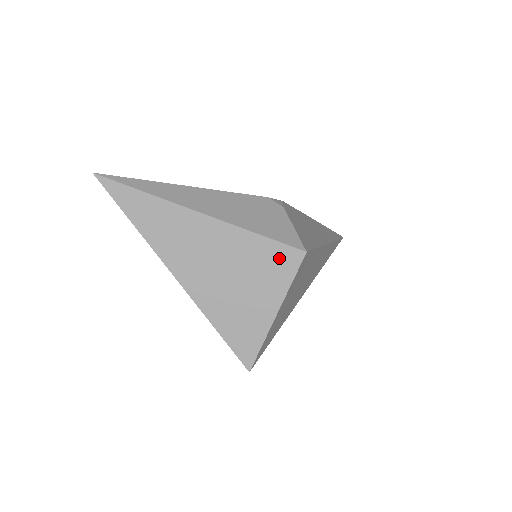
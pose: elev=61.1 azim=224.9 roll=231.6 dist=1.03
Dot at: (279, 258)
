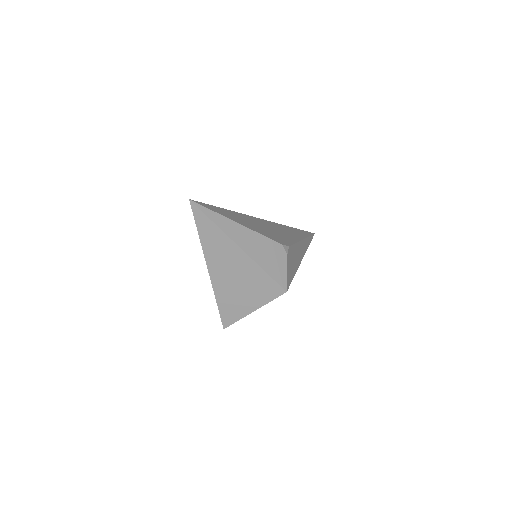
Dot at: (270, 288)
